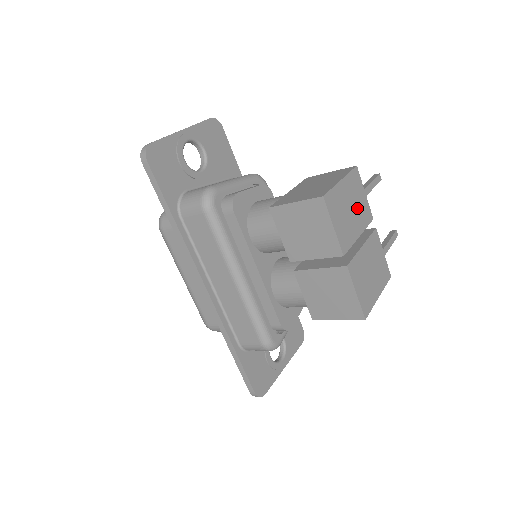
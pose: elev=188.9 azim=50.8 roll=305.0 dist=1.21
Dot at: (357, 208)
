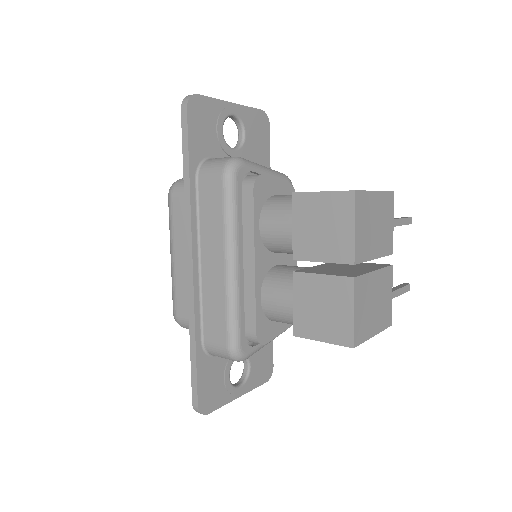
Dot at: (382, 230)
